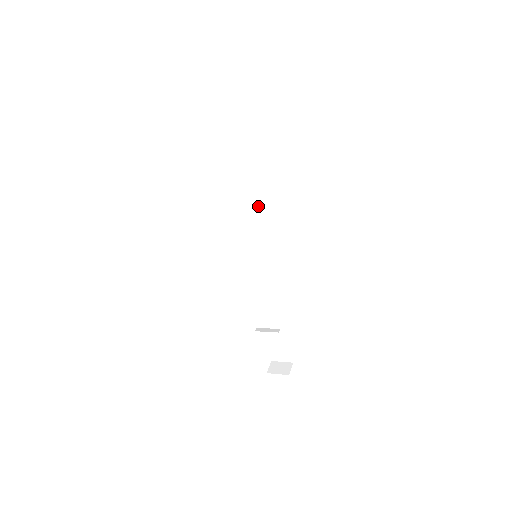
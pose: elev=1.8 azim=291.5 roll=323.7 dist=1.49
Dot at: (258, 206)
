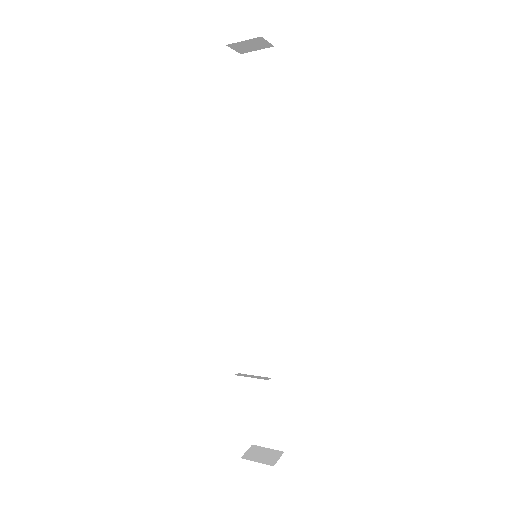
Dot at: (271, 187)
